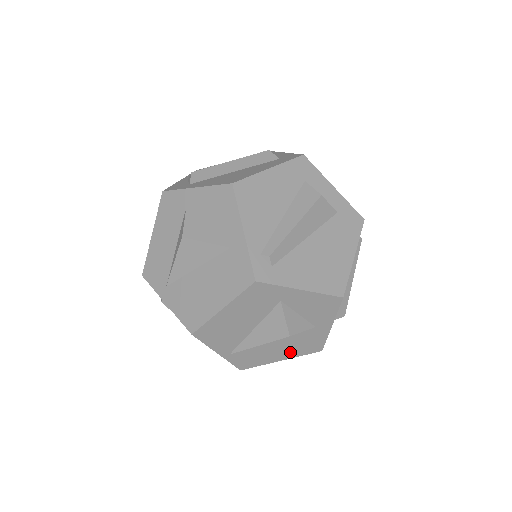
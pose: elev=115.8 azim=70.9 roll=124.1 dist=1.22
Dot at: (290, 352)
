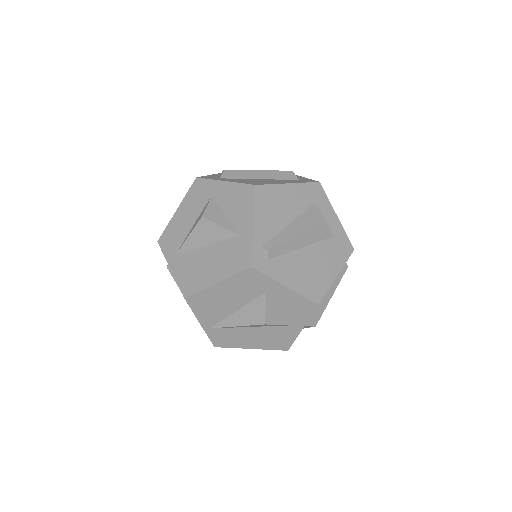
Dot at: (261, 343)
